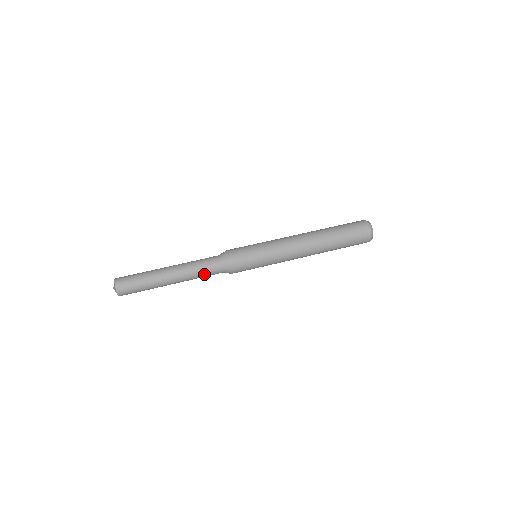
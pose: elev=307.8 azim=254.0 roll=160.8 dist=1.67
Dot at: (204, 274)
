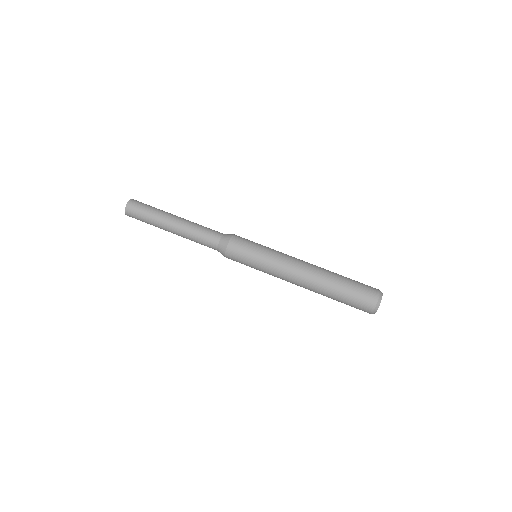
Dot at: (201, 242)
